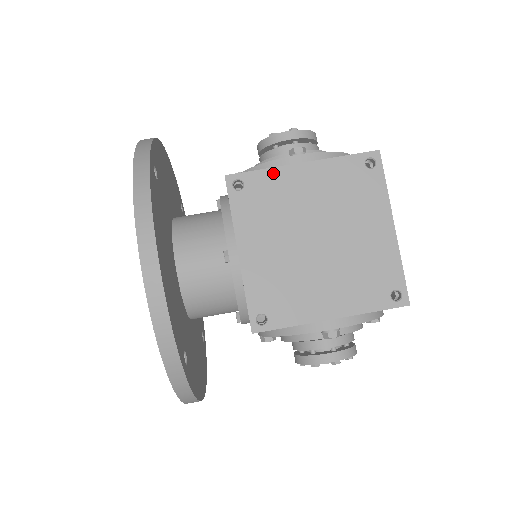
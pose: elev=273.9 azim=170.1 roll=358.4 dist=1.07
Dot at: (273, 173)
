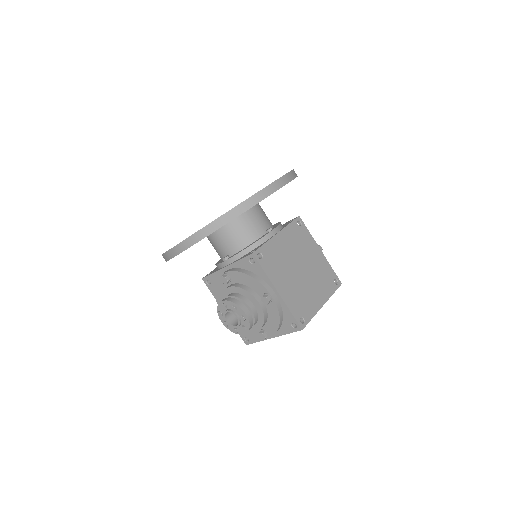
Dot at: (311, 238)
